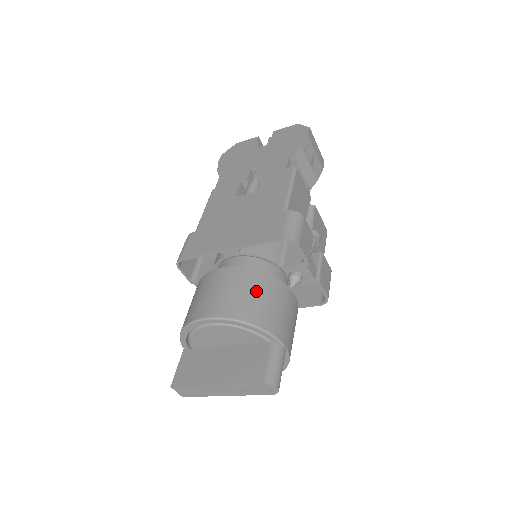
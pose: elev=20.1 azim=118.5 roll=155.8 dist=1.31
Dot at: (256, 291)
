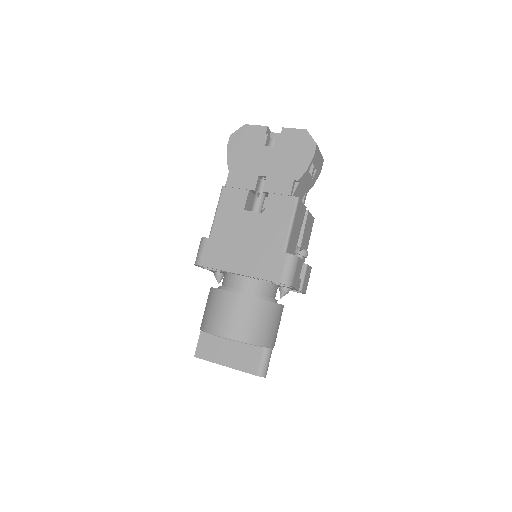
Dot at: (257, 317)
